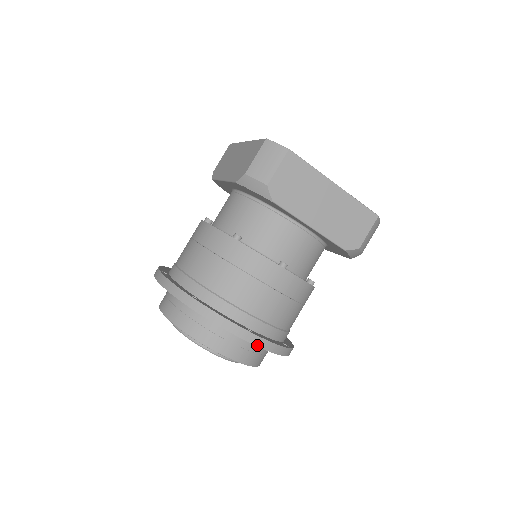
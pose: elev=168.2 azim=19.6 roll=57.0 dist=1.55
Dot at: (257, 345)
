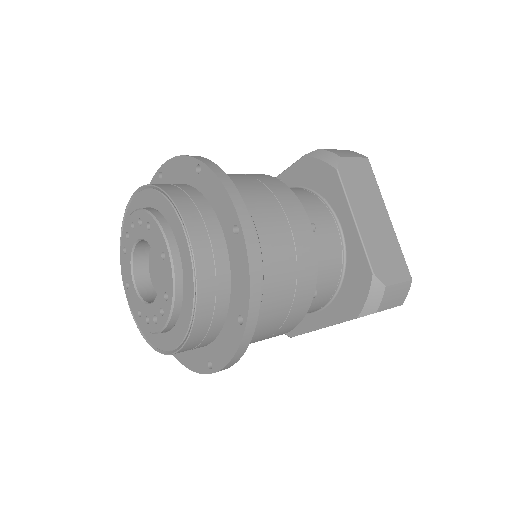
Dot at: (246, 242)
